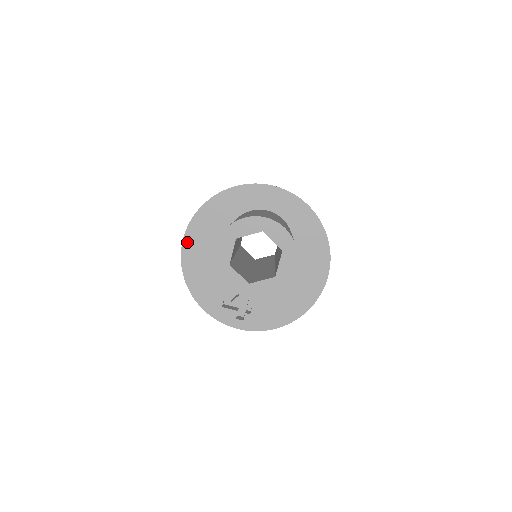
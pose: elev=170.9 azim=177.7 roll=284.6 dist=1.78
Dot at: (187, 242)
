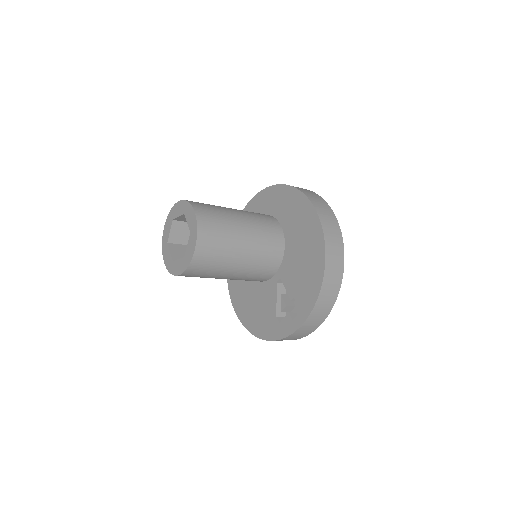
Dot at: (235, 305)
